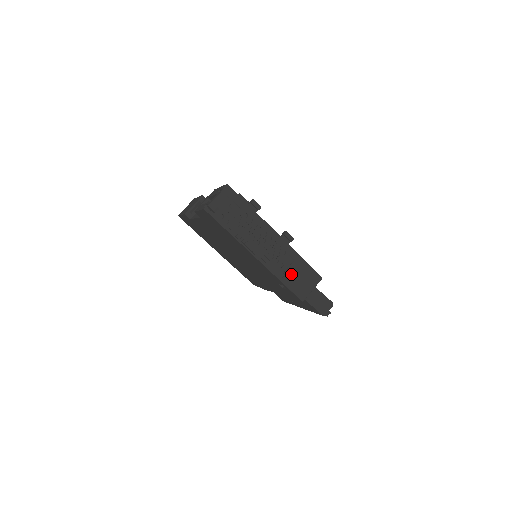
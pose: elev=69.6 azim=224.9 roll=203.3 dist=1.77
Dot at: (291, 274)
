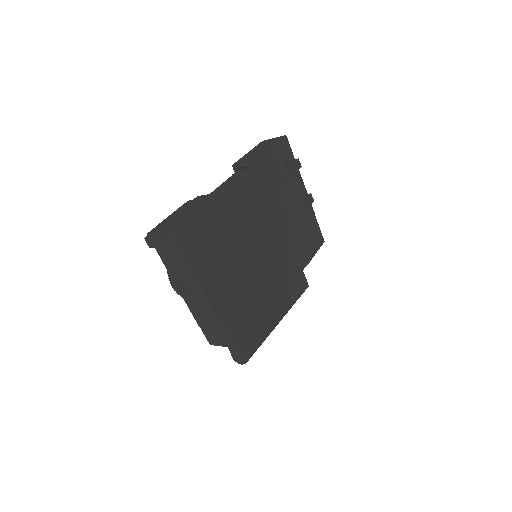
Dot at: (207, 325)
